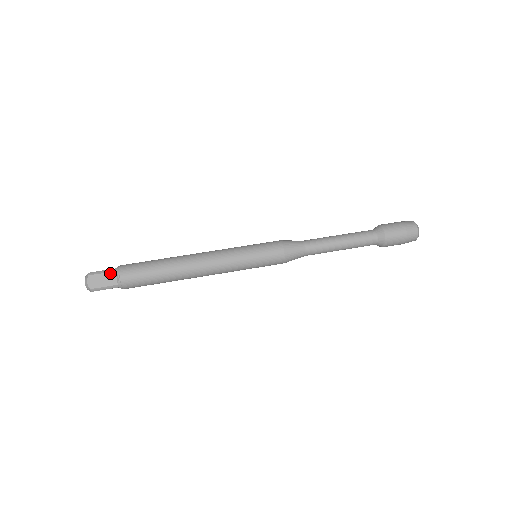
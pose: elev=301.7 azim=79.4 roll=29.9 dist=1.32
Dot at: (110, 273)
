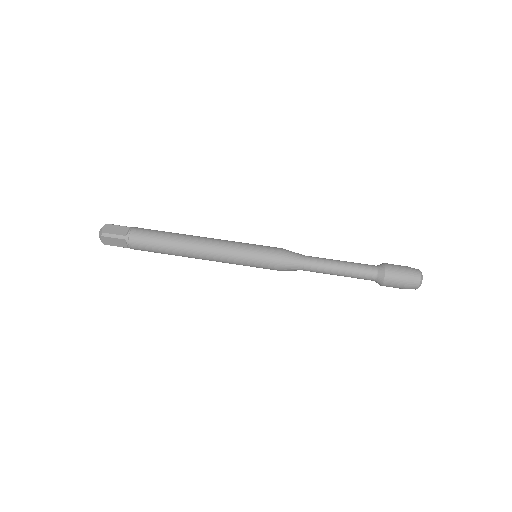
Dot at: (125, 227)
